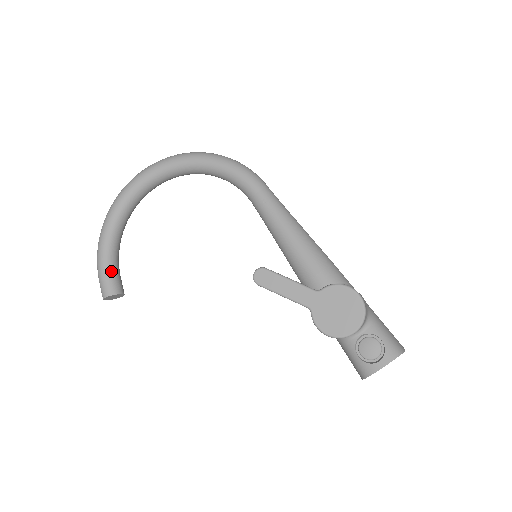
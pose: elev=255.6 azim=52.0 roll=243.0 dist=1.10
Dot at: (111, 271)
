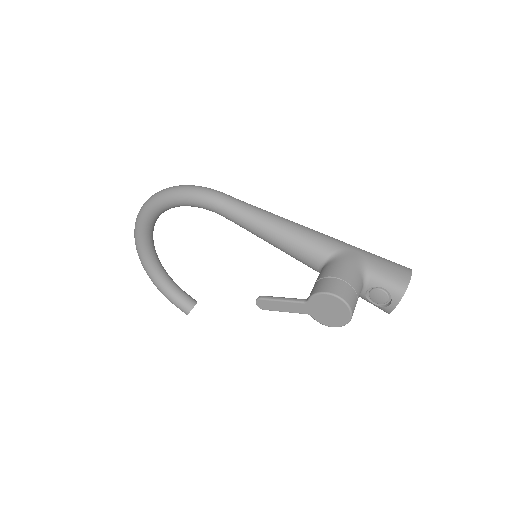
Dot at: (176, 298)
